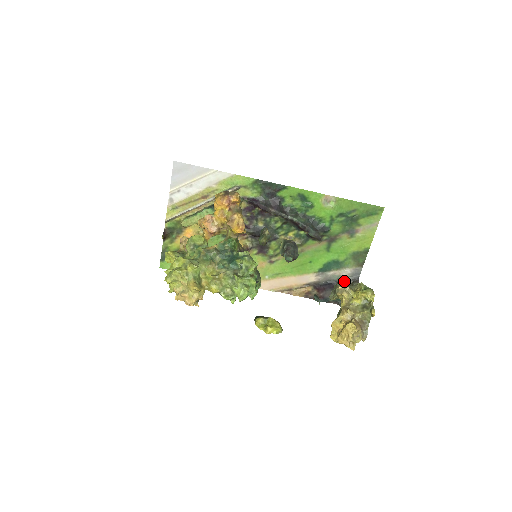
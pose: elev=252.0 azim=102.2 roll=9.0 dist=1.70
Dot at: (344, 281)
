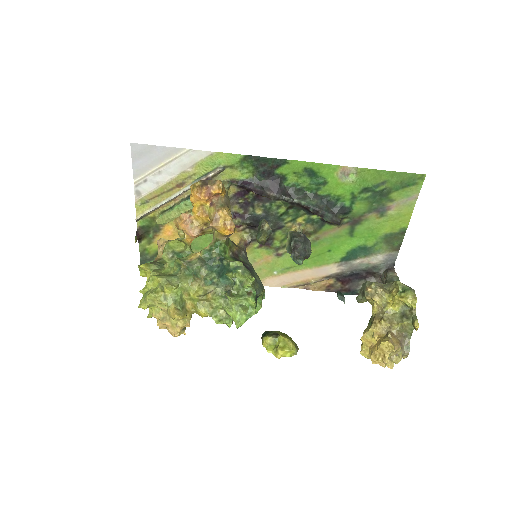
Dot at: (375, 269)
